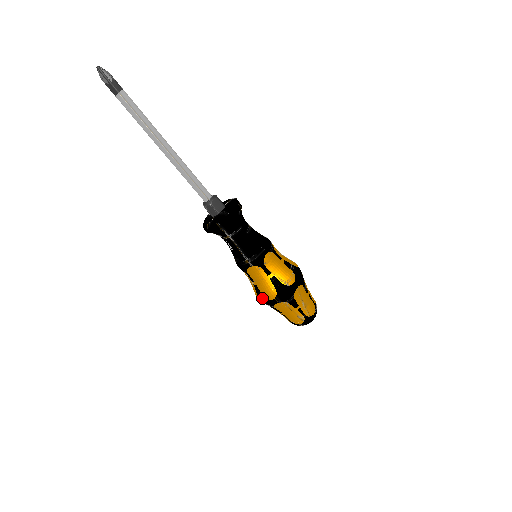
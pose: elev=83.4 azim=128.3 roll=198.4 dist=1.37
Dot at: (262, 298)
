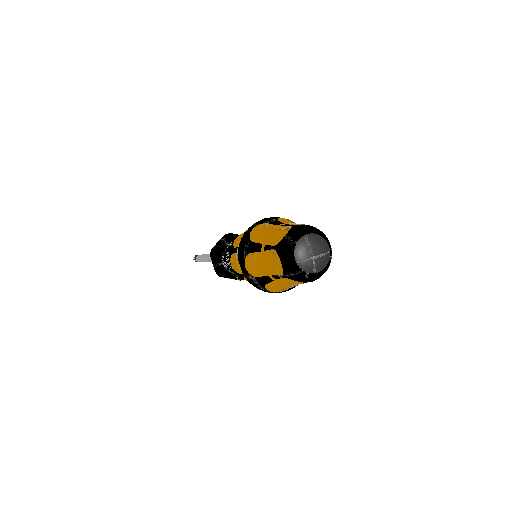
Dot at: (239, 245)
